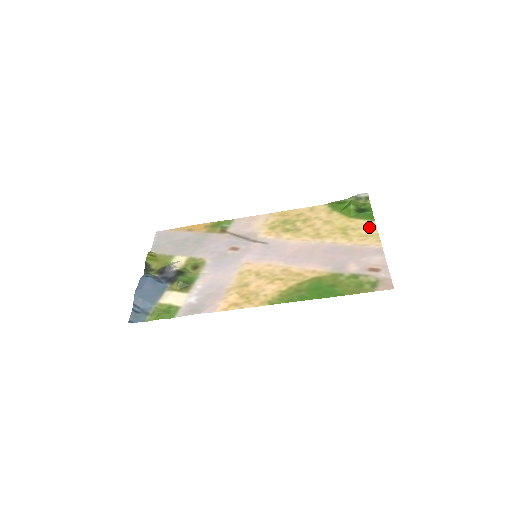
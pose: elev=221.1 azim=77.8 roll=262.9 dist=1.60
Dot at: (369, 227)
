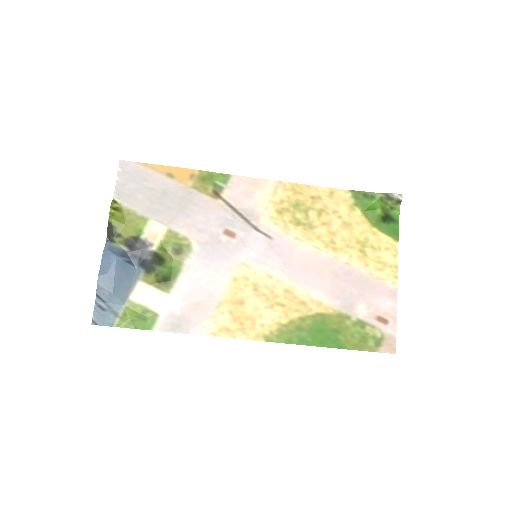
Dot at: (390, 251)
